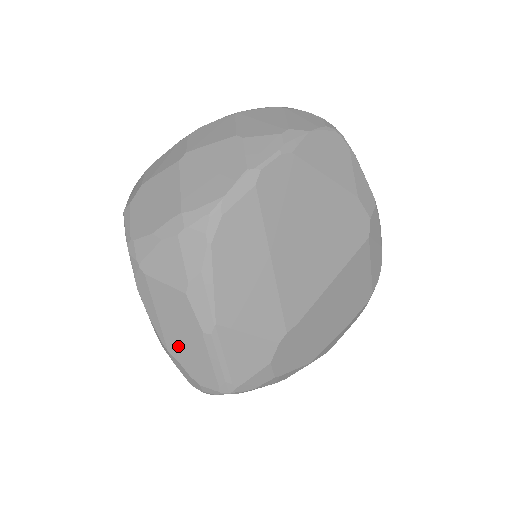
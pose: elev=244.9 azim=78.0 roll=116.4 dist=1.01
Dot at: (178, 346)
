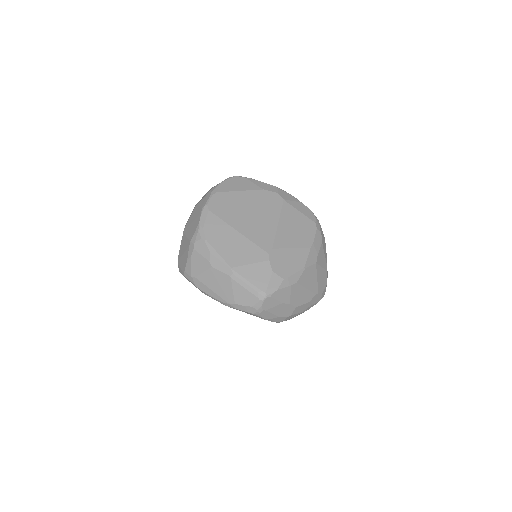
Dot at: (229, 296)
